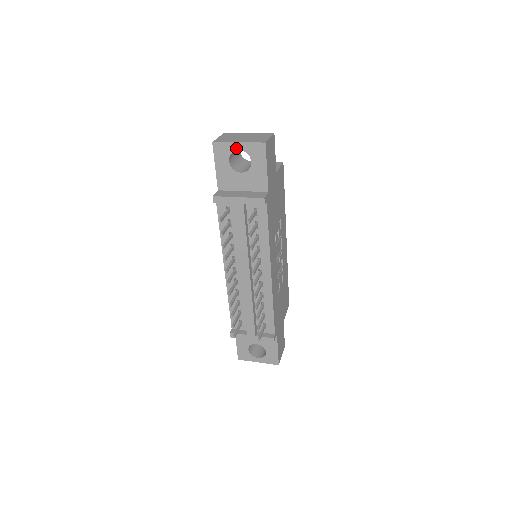
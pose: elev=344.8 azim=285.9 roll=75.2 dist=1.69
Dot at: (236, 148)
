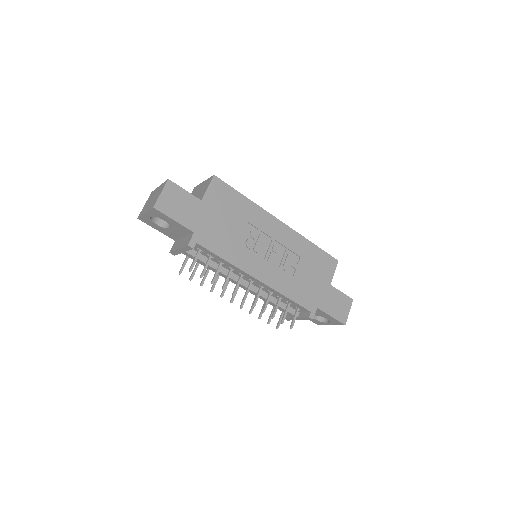
Dot at: (148, 216)
